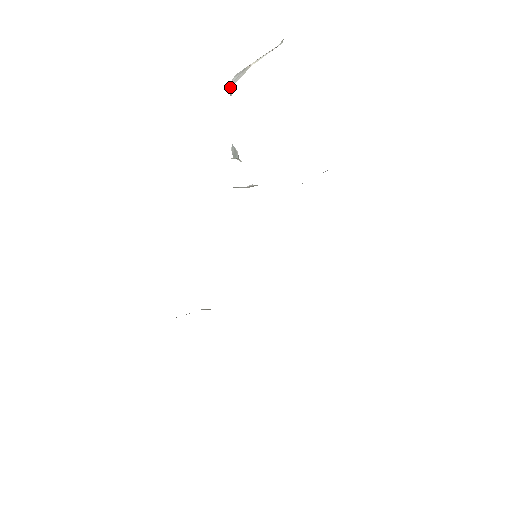
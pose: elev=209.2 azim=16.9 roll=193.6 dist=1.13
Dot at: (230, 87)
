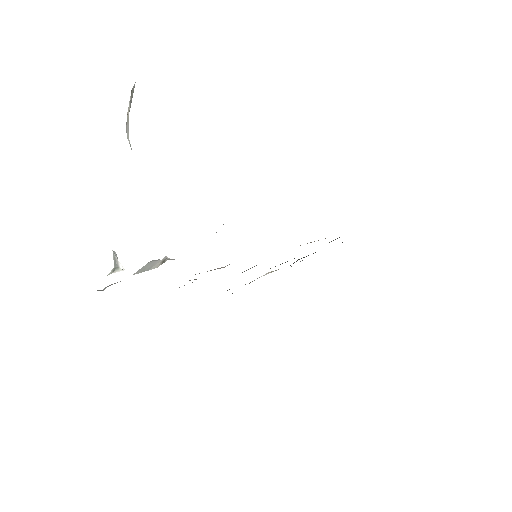
Dot at: (128, 140)
